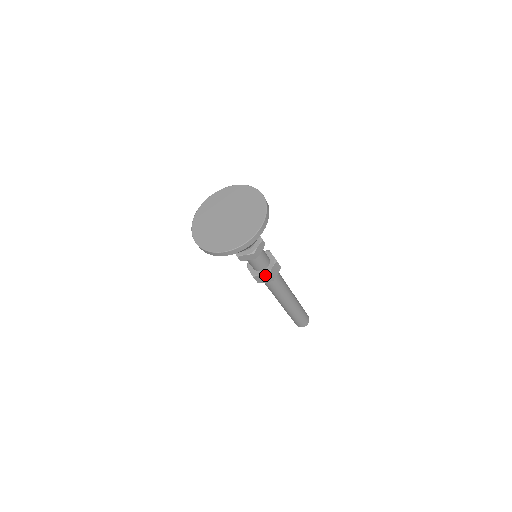
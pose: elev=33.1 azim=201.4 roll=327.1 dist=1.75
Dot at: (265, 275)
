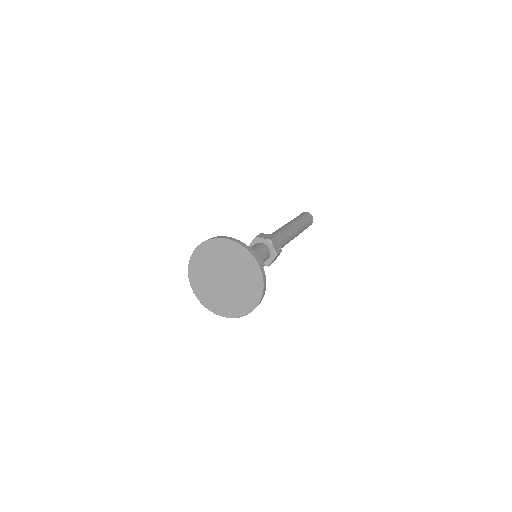
Dot at: occluded
